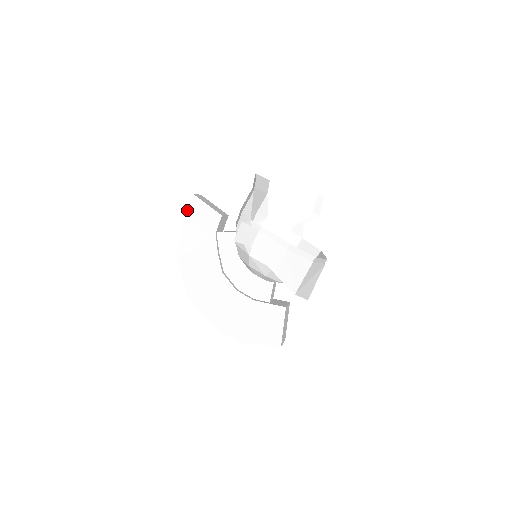
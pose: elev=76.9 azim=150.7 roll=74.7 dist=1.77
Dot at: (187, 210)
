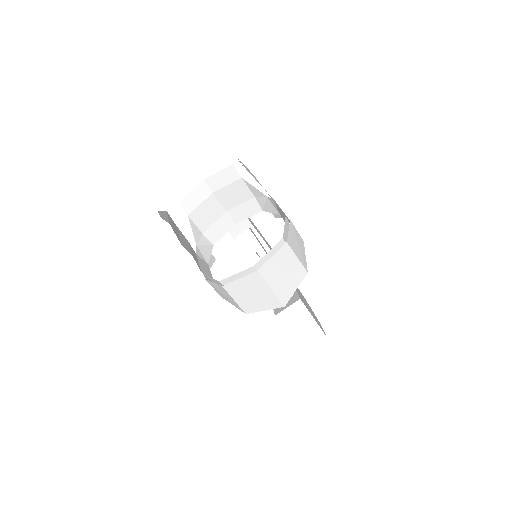
Dot at: occluded
